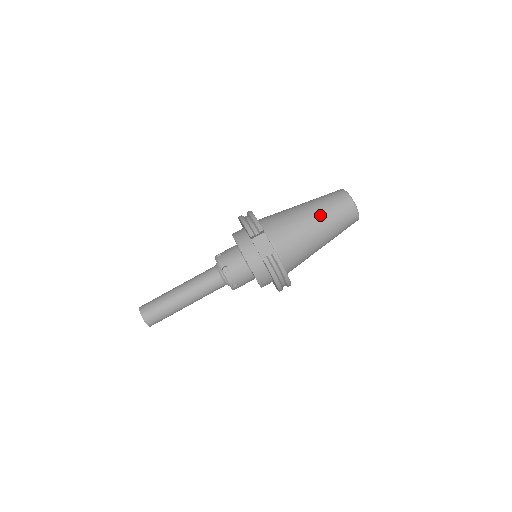
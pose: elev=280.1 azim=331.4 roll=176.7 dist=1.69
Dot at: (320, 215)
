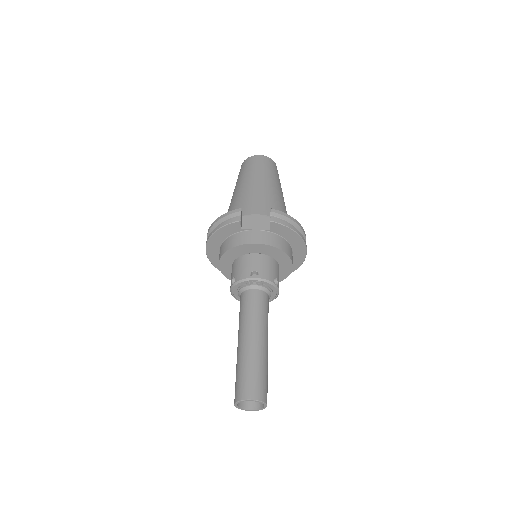
Dot at: (256, 177)
